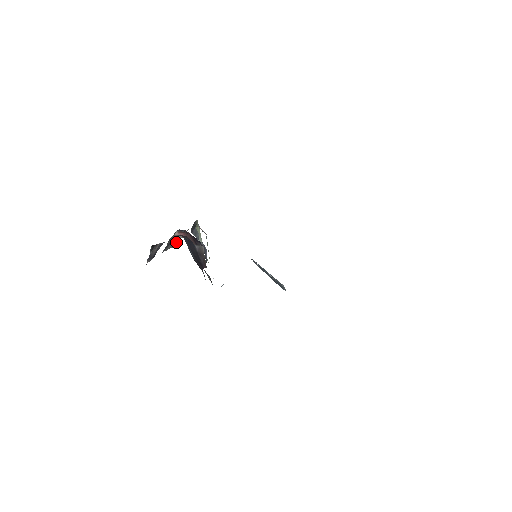
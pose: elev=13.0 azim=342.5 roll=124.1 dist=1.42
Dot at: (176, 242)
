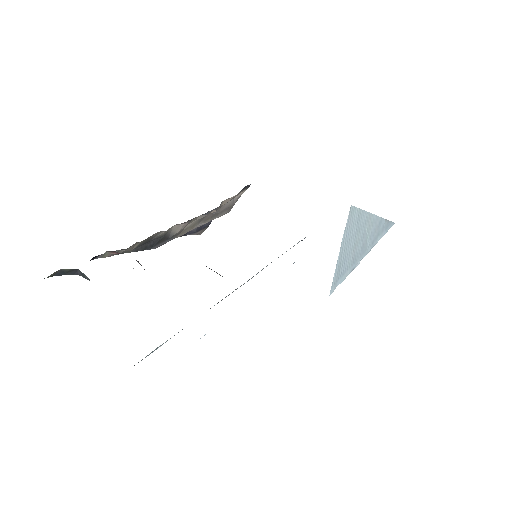
Dot at: (227, 208)
